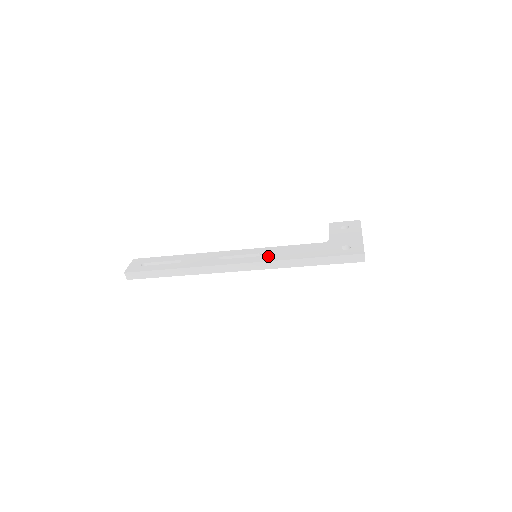
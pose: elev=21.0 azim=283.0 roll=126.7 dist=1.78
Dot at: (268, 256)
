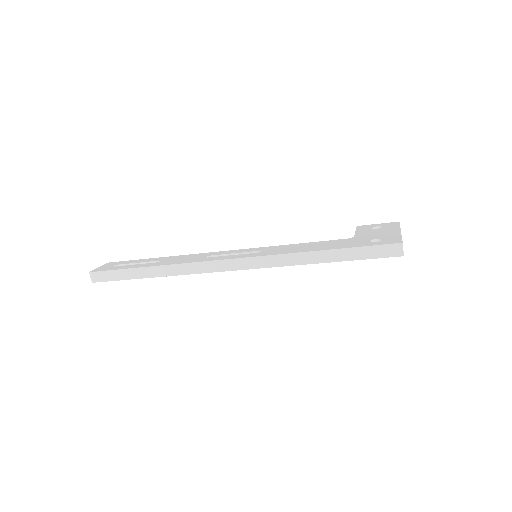
Dot at: (270, 251)
